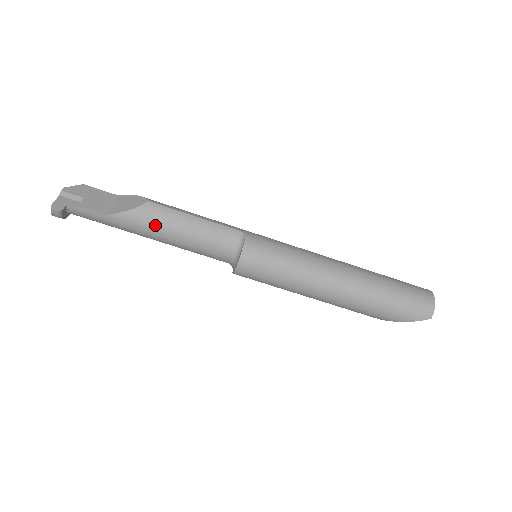
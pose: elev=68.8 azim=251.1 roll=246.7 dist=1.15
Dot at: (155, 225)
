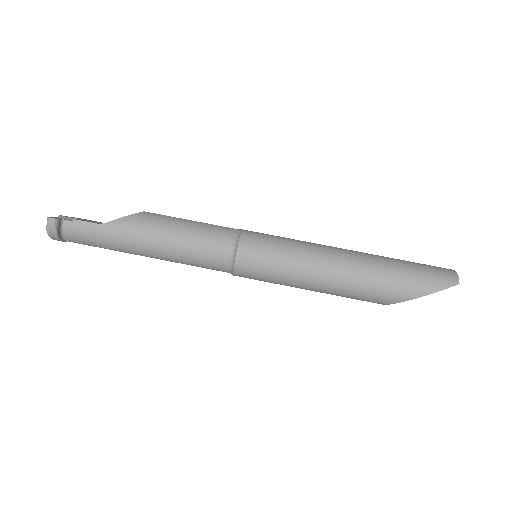
Dot at: (151, 227)
